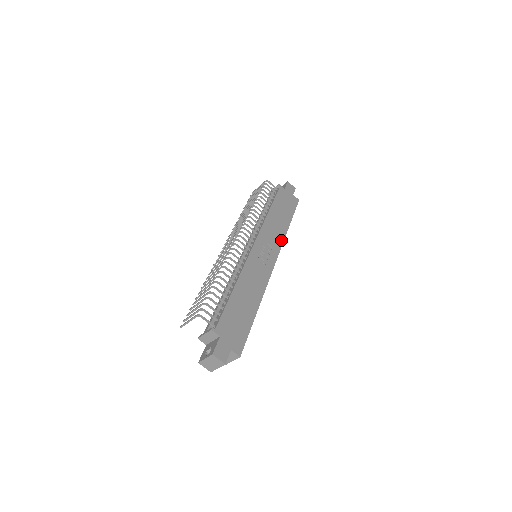
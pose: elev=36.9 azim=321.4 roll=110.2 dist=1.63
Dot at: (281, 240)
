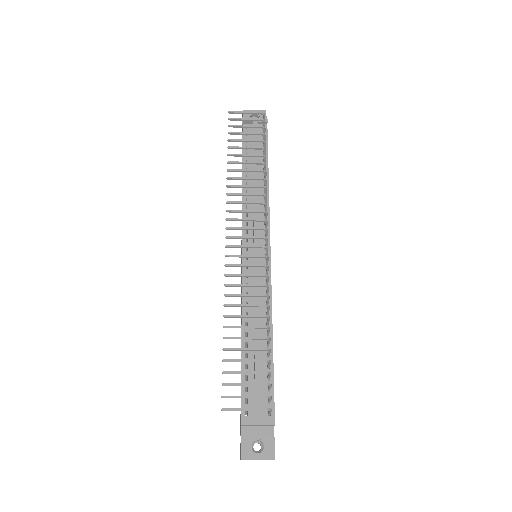
Dot at: occluded
